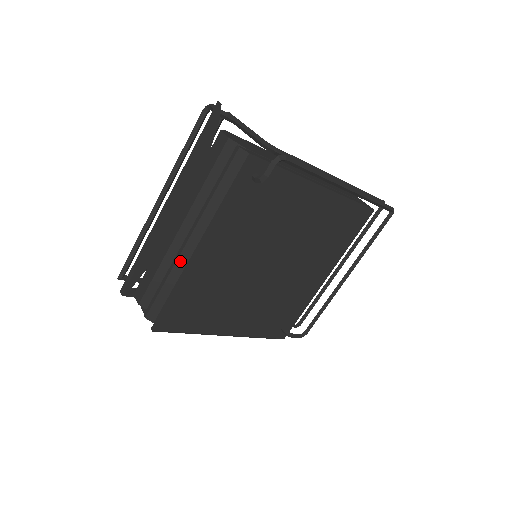
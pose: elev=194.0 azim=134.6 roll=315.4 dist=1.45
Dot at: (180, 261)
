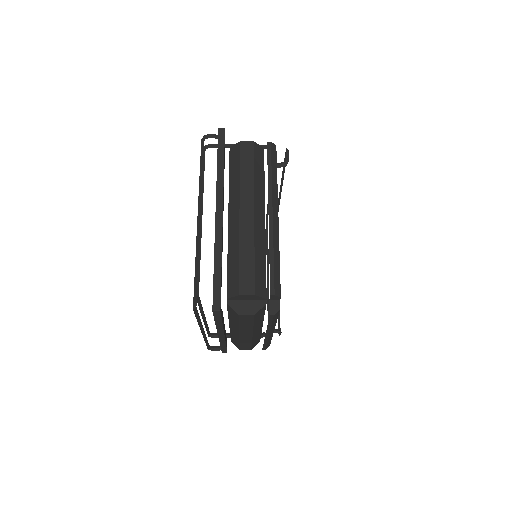
Dot at: (275, 233)
